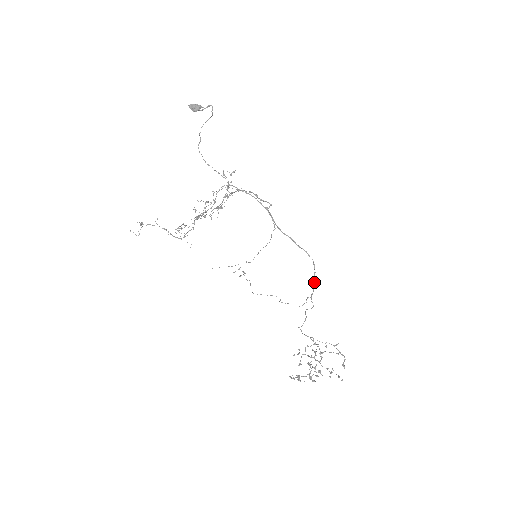
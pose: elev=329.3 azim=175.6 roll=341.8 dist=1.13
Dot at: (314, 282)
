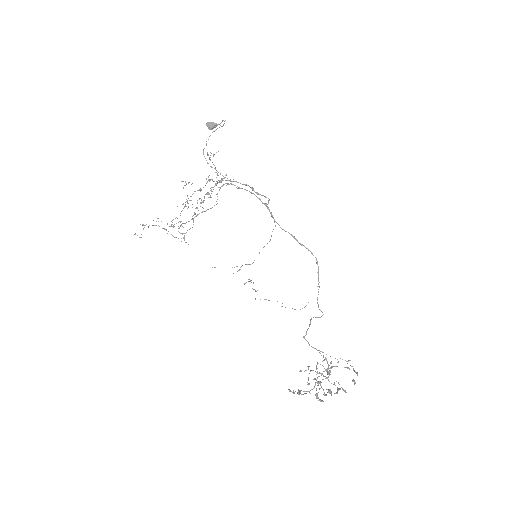
Dot at: (318, 283)
